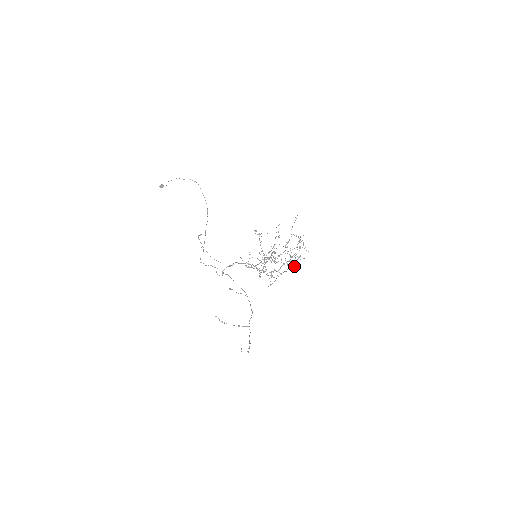
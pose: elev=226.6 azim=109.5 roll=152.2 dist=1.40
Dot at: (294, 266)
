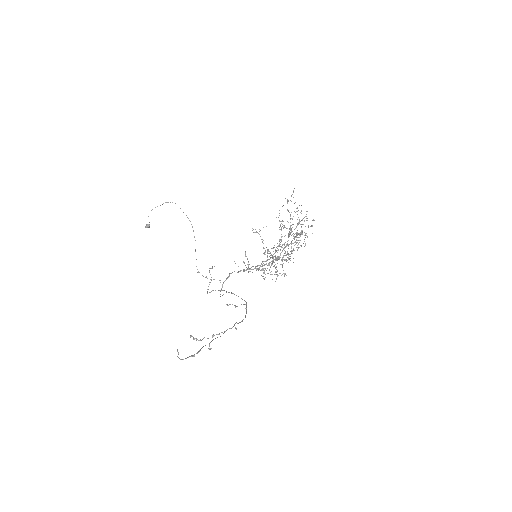
Dot at: occluded
